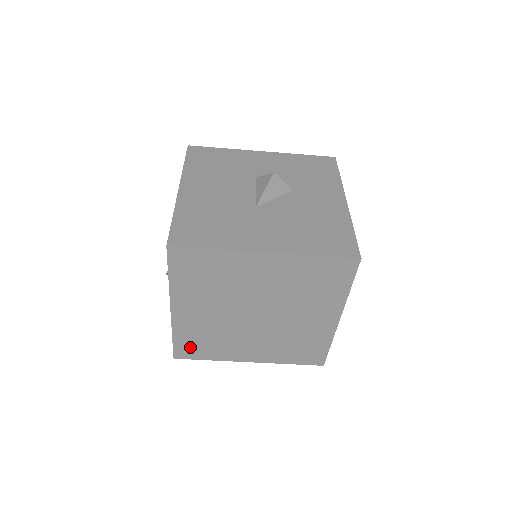
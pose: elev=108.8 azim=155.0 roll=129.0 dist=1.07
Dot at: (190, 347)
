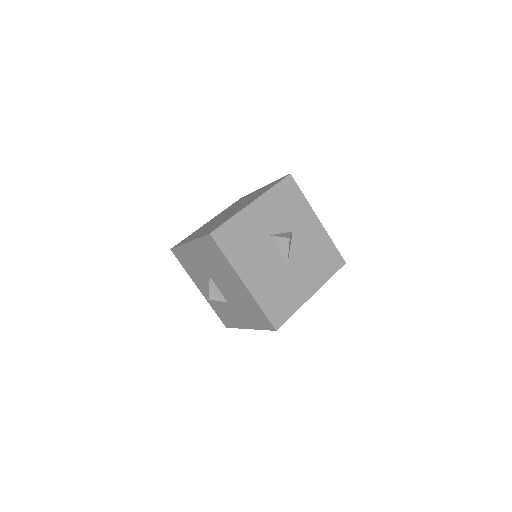
Dot at: occluded
